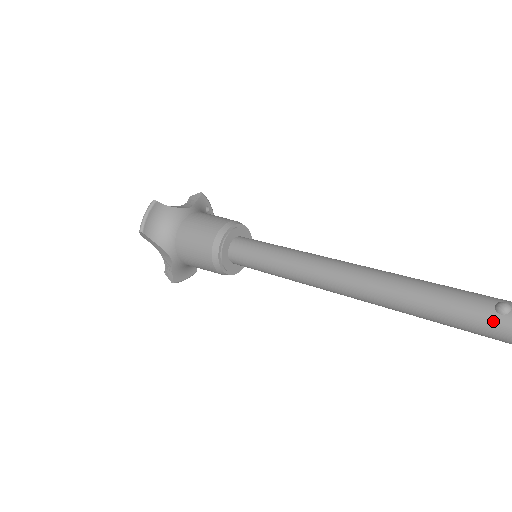
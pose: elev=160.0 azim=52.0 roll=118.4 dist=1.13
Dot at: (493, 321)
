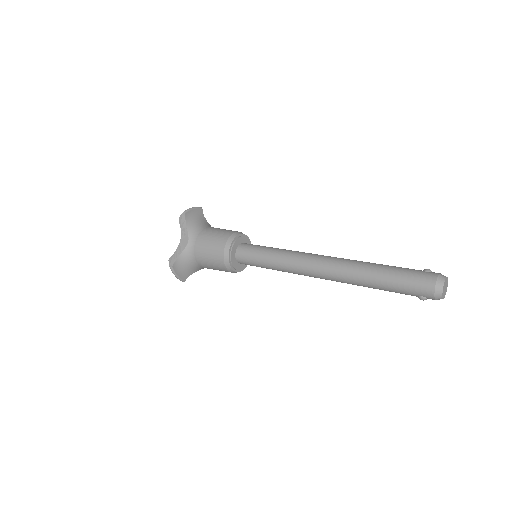
Dot at: (422, 273)
